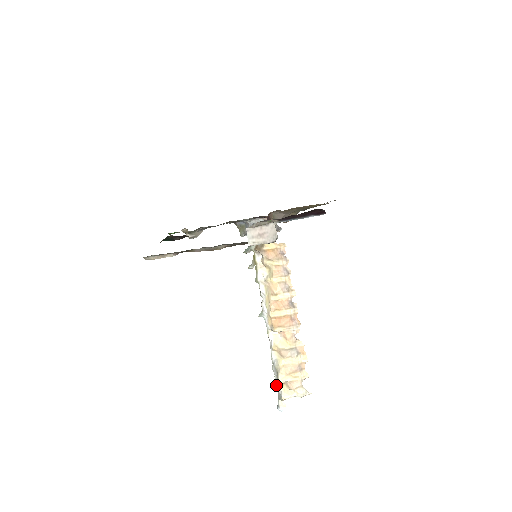
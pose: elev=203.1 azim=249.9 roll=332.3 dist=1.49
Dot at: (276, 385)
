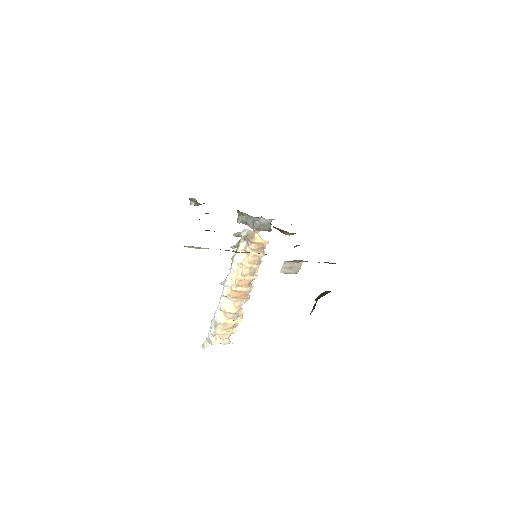
Dot at: (209, 332)
